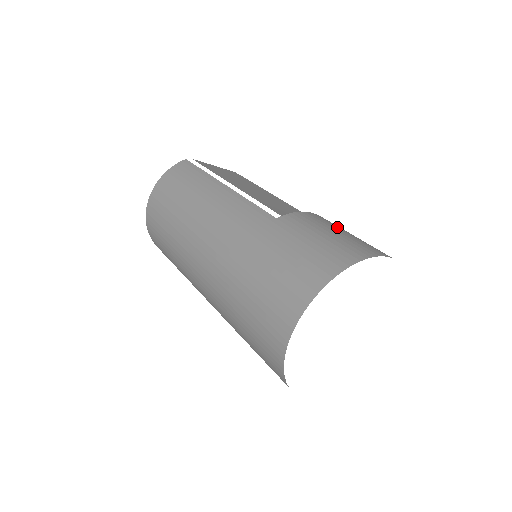
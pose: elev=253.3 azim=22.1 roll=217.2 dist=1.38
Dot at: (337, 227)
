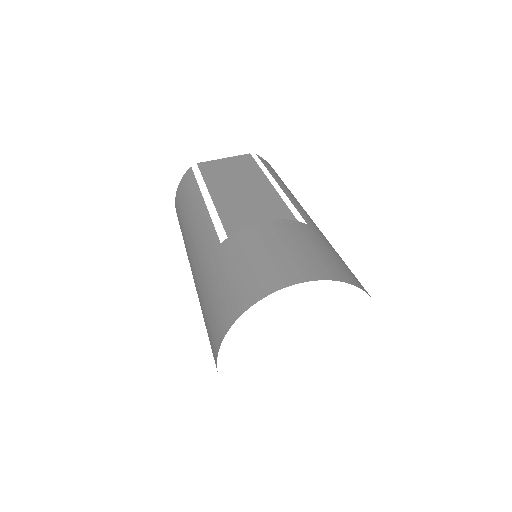
Dot at: (275, 241)
